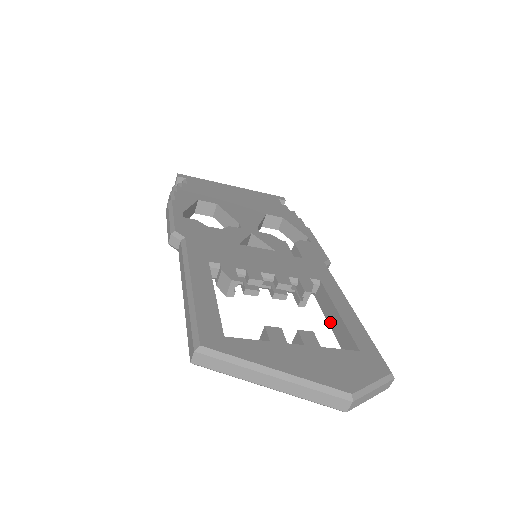
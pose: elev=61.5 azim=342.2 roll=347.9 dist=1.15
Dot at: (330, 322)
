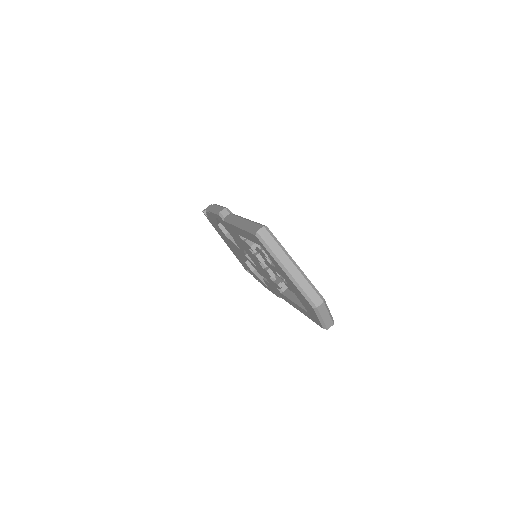
Dot at: (294, 300)
